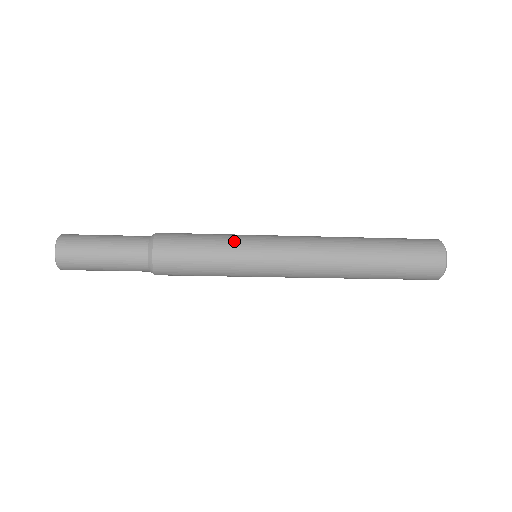
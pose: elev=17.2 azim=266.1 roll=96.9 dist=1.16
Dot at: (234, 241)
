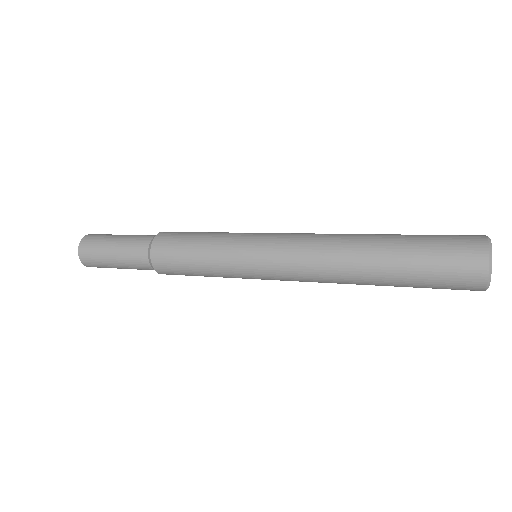
Dot at: (224, 266)
